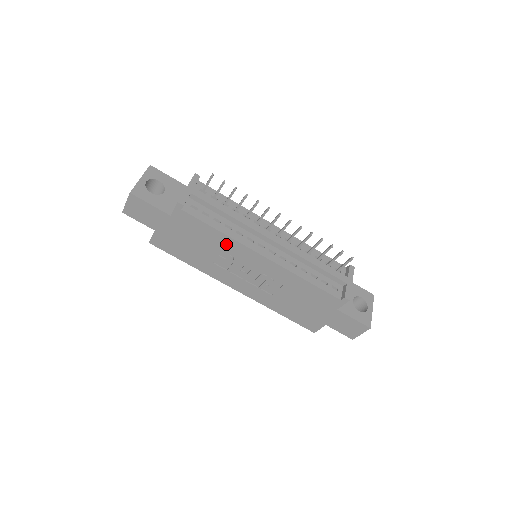
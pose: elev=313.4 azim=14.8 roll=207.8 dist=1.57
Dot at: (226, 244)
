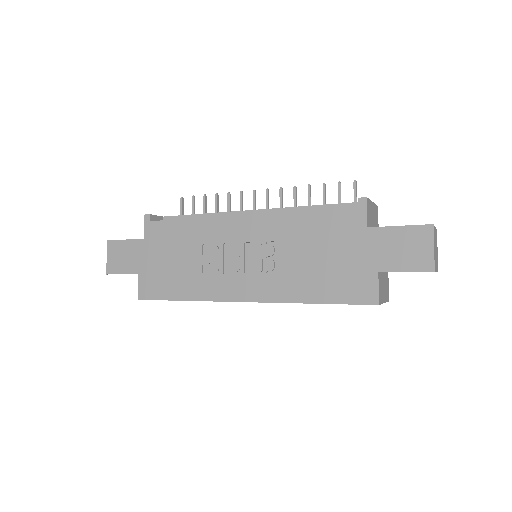
Dot at: (202, 231)
